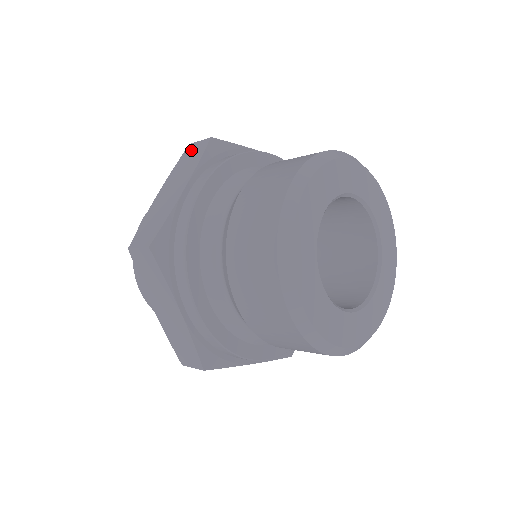
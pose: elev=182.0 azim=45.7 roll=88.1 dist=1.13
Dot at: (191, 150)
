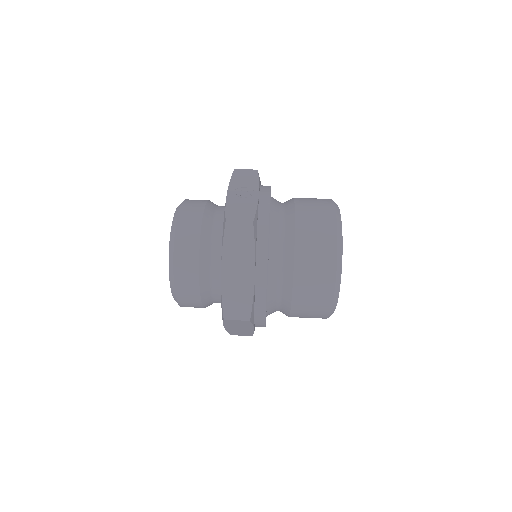
Dot at: (235, 231)
